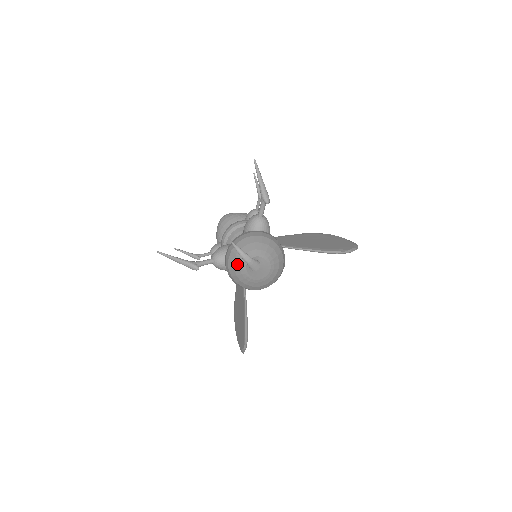
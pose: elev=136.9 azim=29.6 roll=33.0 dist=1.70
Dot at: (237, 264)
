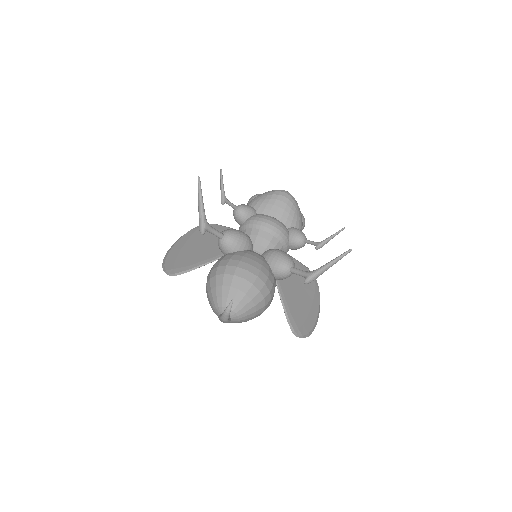
Dot at: (221, 292)
